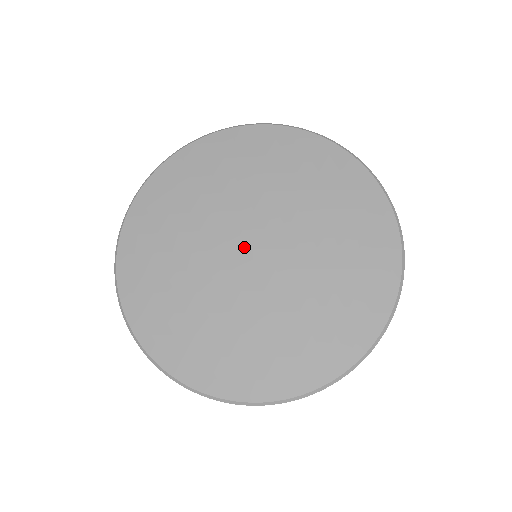
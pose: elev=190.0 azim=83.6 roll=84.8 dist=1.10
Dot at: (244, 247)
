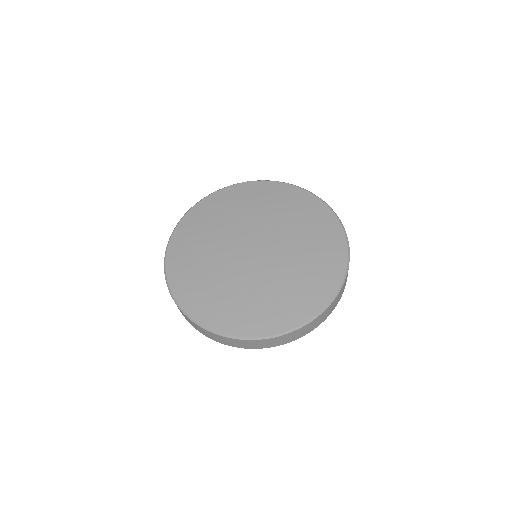
Dot at: (248, 247)
